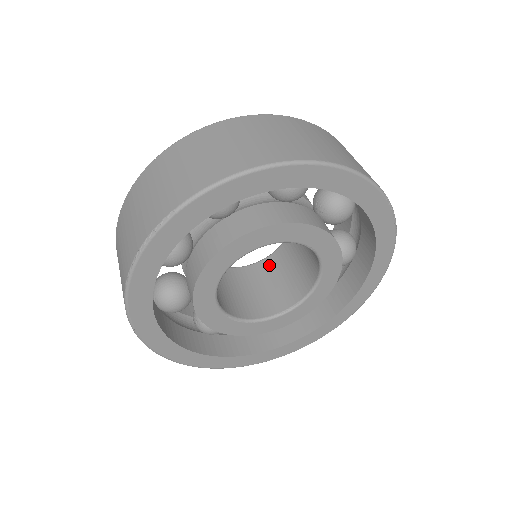
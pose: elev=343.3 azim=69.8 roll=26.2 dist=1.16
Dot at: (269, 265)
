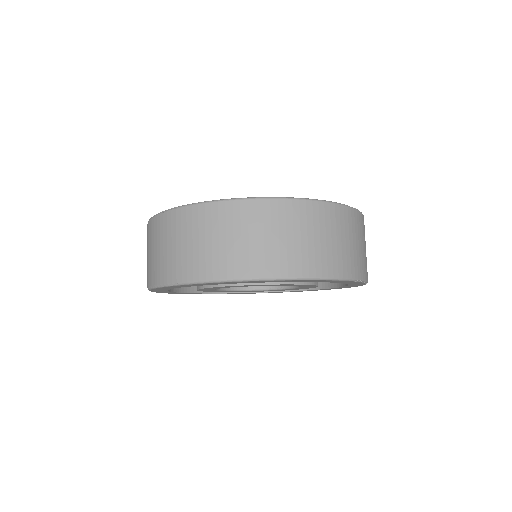
Dot at: occluded
